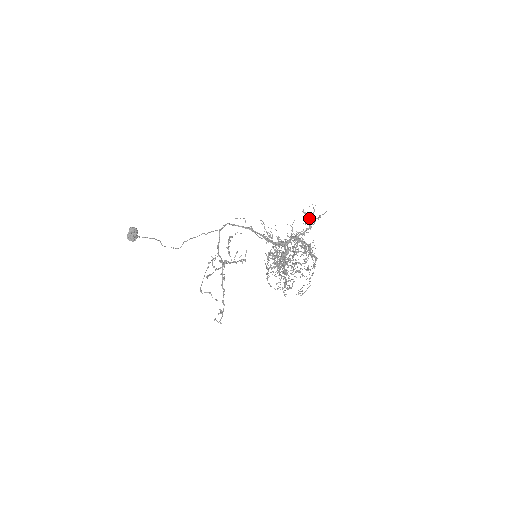
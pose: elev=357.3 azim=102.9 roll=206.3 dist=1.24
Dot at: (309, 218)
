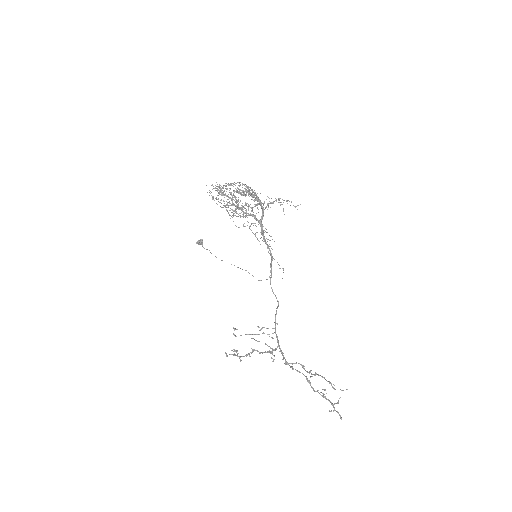
Dot at: occluded
